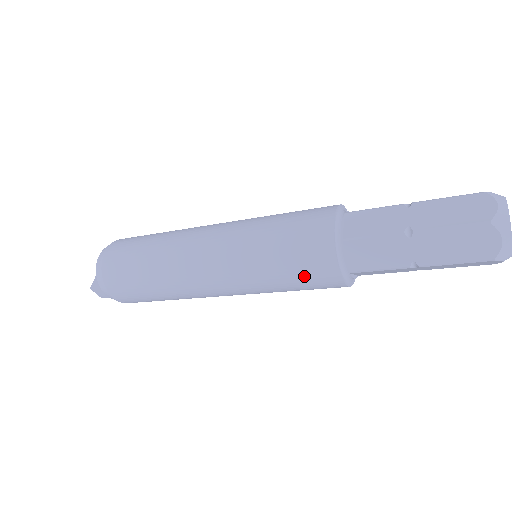
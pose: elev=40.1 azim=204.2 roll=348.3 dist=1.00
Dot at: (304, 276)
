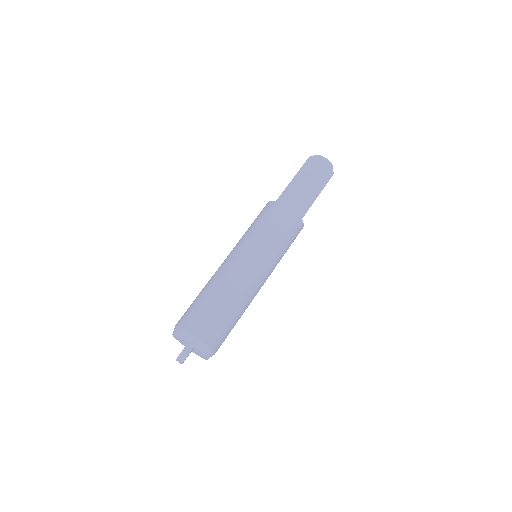
Dot at: (275, 219)
